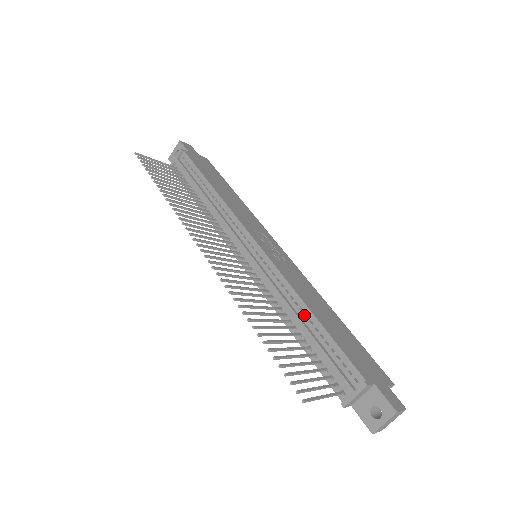
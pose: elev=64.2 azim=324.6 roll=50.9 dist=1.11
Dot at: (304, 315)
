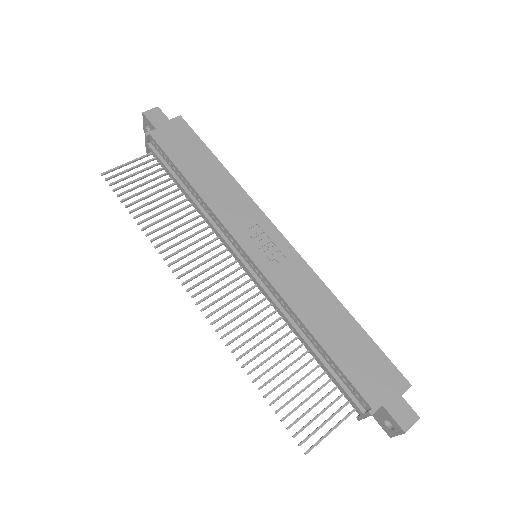
Dot at: (308, 336)
